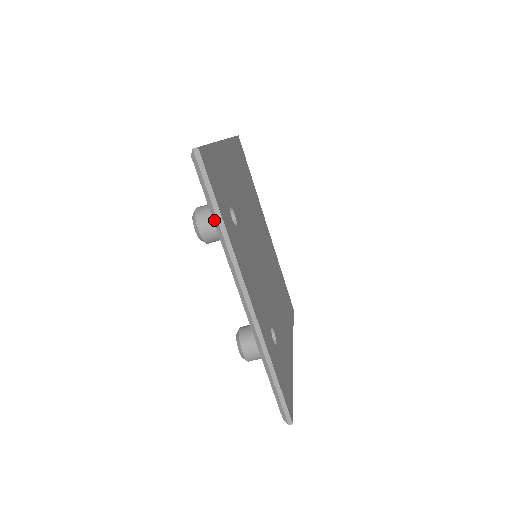
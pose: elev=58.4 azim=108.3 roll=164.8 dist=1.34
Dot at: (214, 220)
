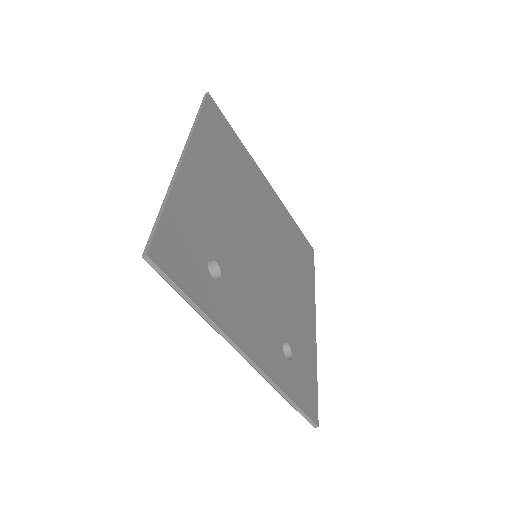
Dot at: (191, 306)
